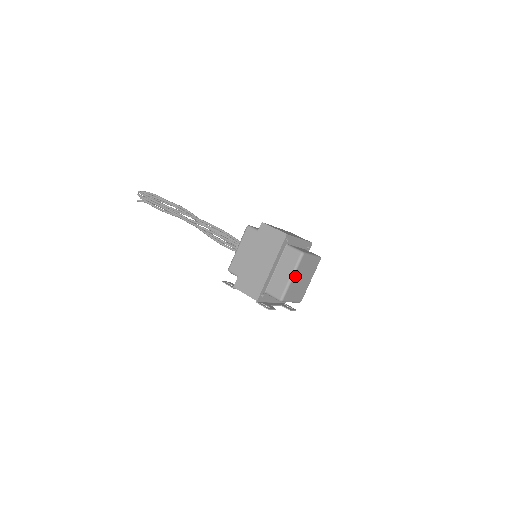
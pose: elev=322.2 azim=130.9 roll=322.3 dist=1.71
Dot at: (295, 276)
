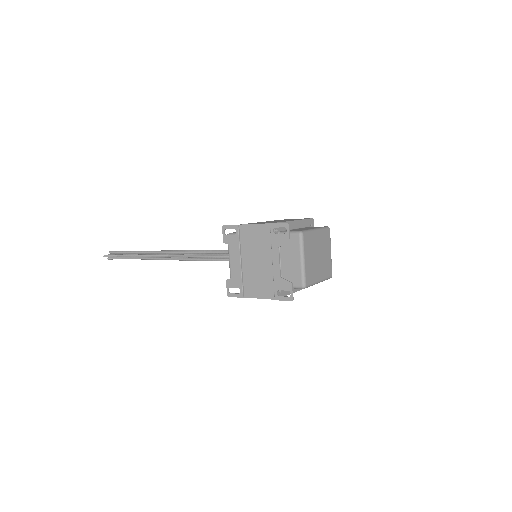
Dot at: (318, 234)
